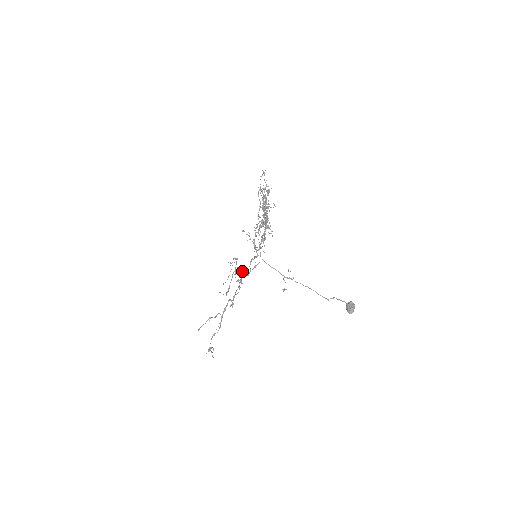
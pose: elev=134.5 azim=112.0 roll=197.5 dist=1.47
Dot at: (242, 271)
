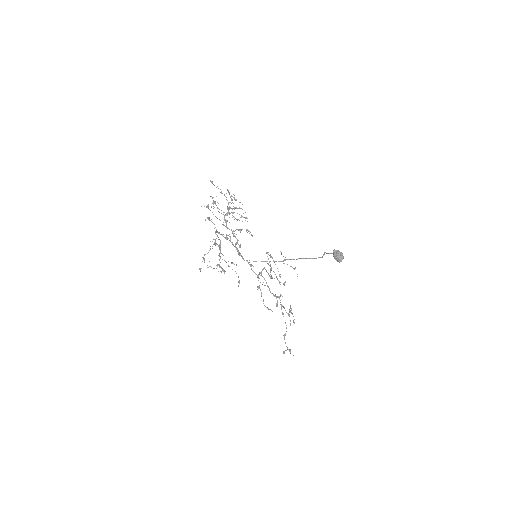
Dot at: occluded
